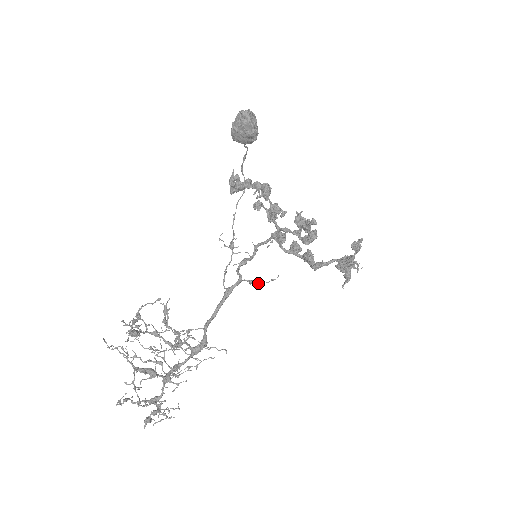
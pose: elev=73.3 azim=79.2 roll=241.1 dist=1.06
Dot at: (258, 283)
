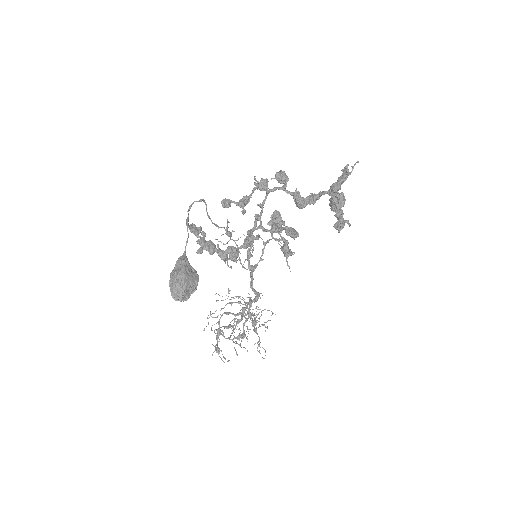
Dot at: (268, 241)
